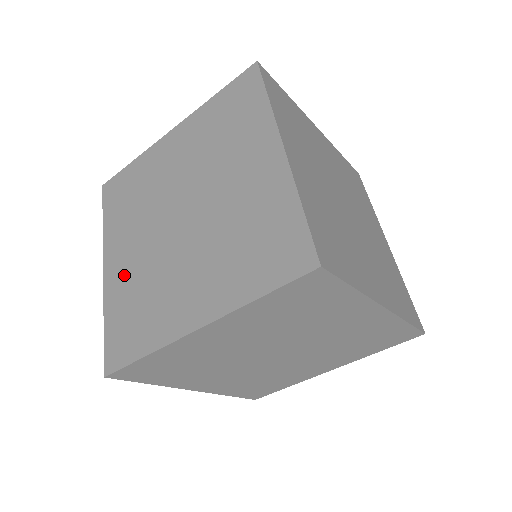
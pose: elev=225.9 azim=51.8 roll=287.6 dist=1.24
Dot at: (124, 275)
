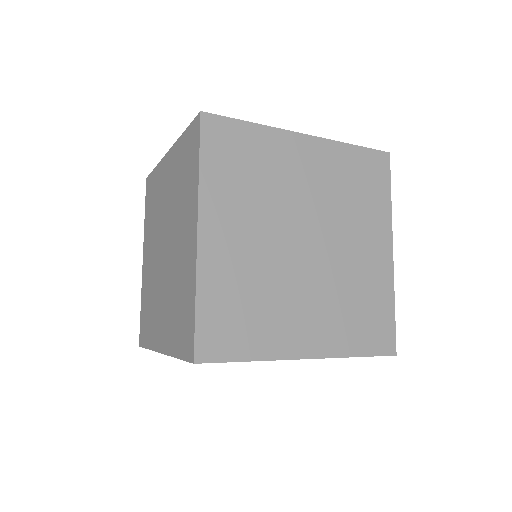
Dot at: (167, 324)
